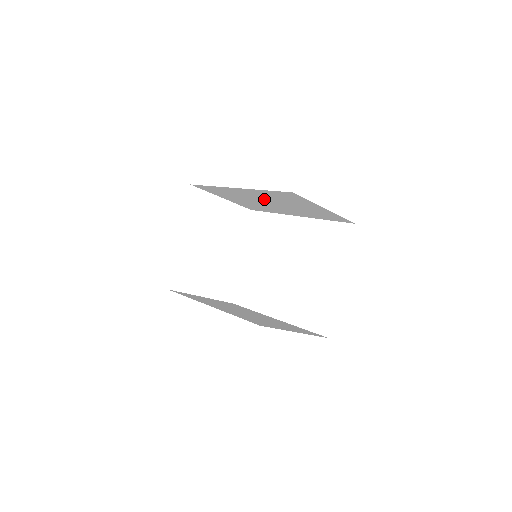
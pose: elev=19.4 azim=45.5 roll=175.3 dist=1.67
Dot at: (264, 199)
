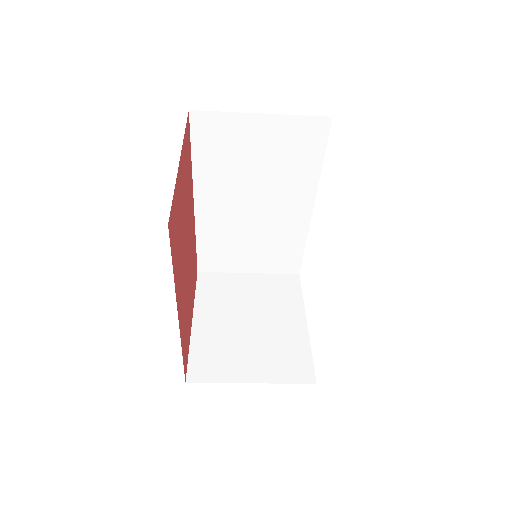
Dot at: (237, 198)
